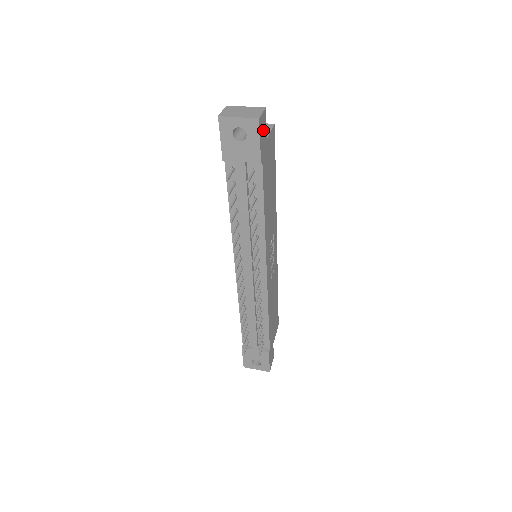
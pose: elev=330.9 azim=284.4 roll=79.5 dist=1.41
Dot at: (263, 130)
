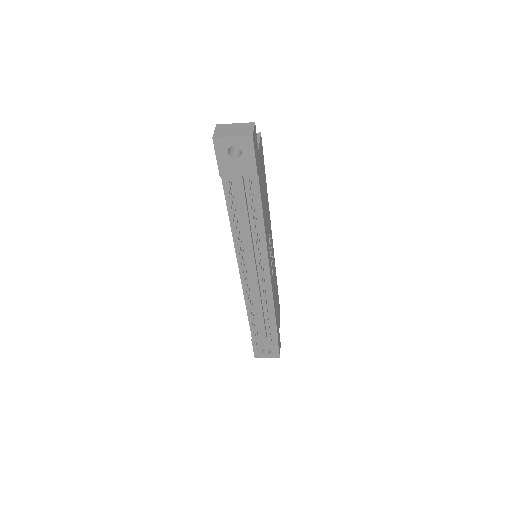
Dot at: (255, 144)
